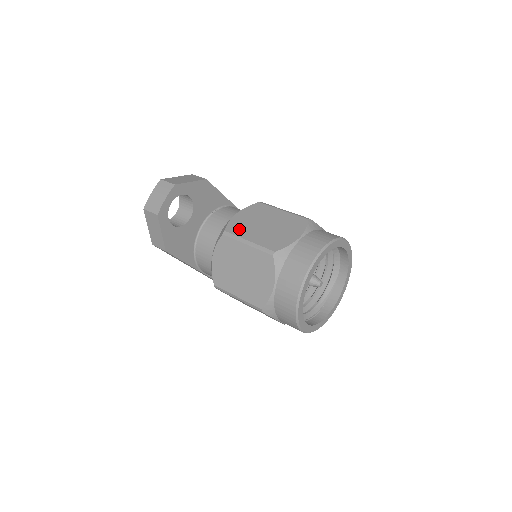
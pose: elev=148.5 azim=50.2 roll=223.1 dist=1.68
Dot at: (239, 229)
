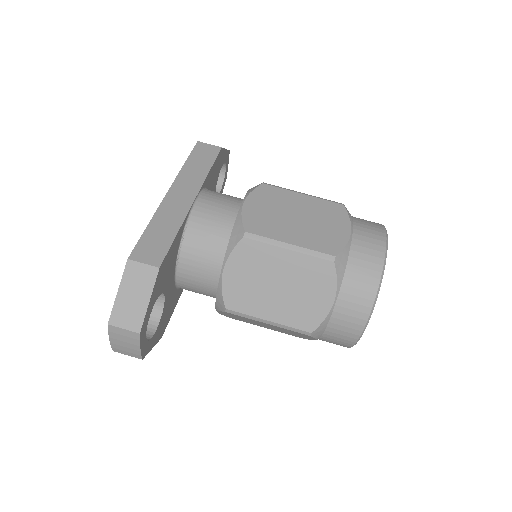
Dot at: (244, 302)
